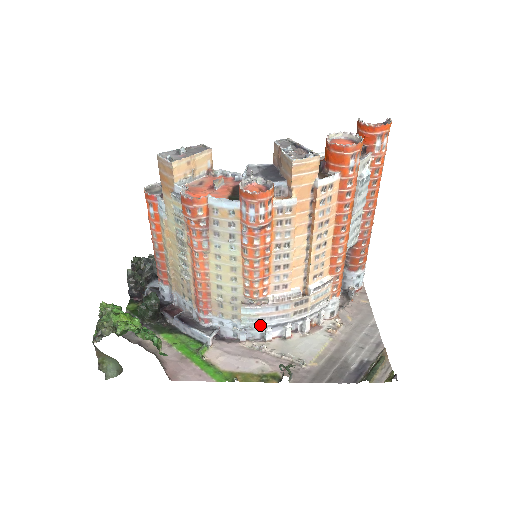
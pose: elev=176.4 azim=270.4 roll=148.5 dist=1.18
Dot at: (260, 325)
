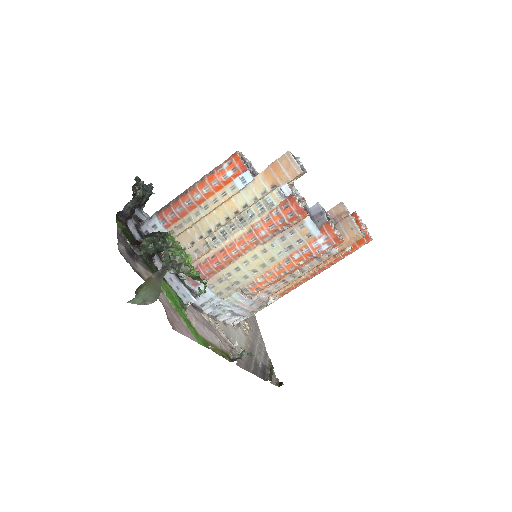
Dot at: (230, 309)
